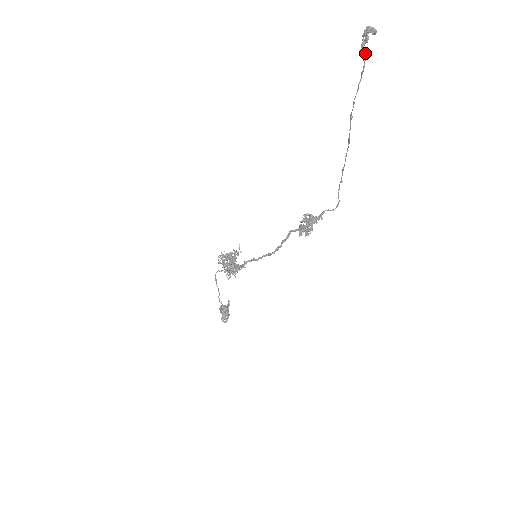
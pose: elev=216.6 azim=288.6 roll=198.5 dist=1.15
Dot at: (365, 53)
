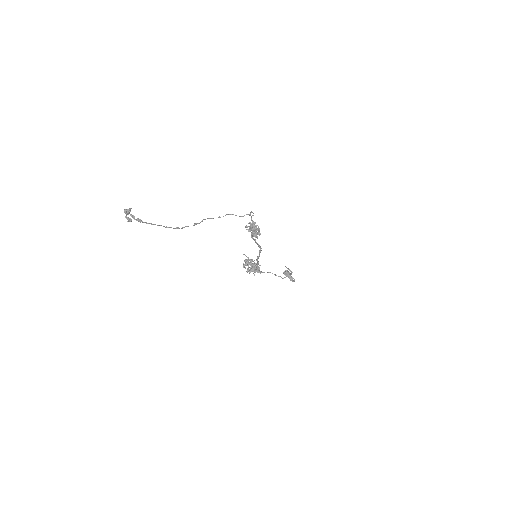
Dot at: (138, 221)
